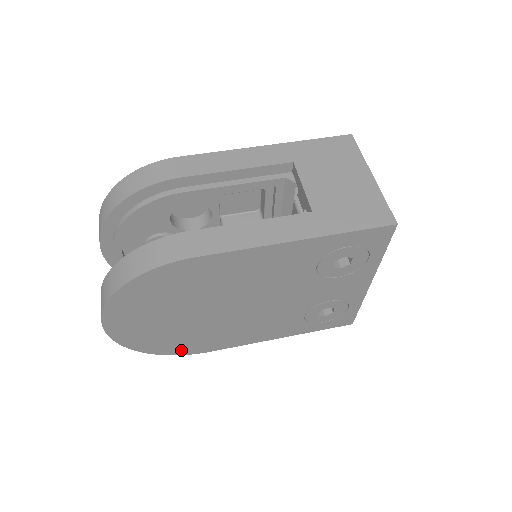
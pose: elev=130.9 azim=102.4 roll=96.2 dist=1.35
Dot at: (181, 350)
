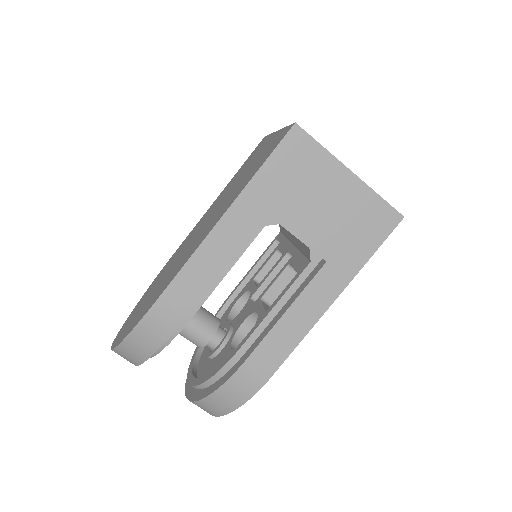
Dot at: occluded
